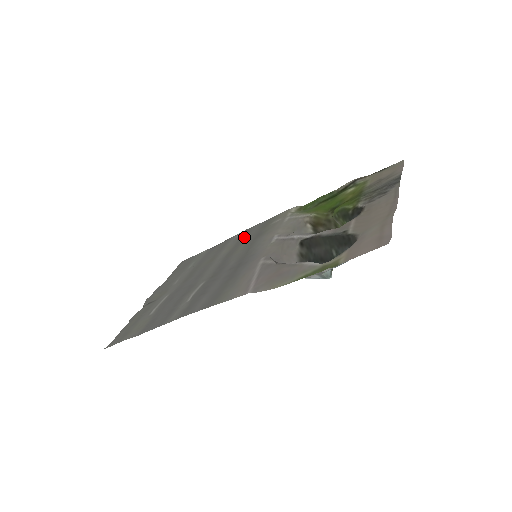
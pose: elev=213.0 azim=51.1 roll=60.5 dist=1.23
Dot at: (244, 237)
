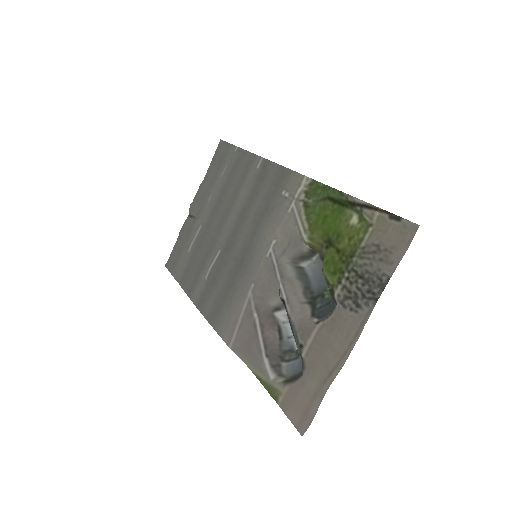
Dot at: (260, 182)
